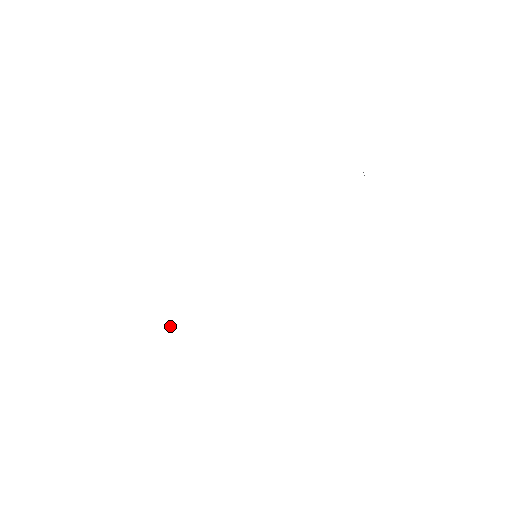
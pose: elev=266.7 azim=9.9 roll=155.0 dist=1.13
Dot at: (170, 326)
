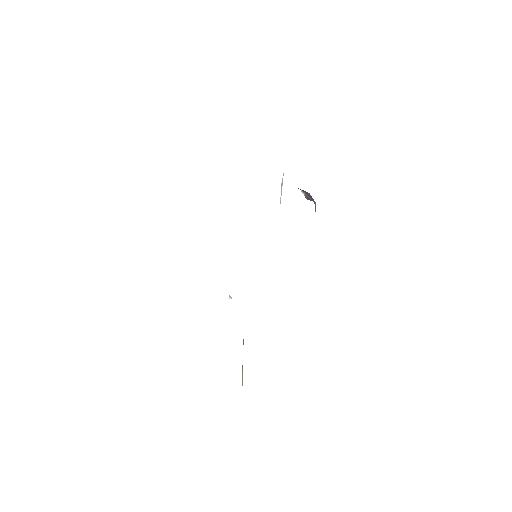
Dot at: occluded
